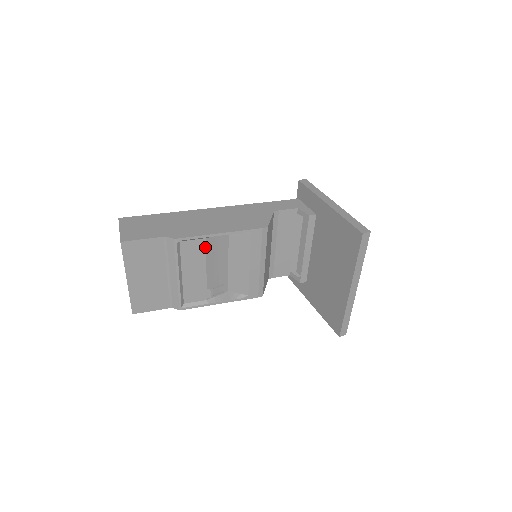
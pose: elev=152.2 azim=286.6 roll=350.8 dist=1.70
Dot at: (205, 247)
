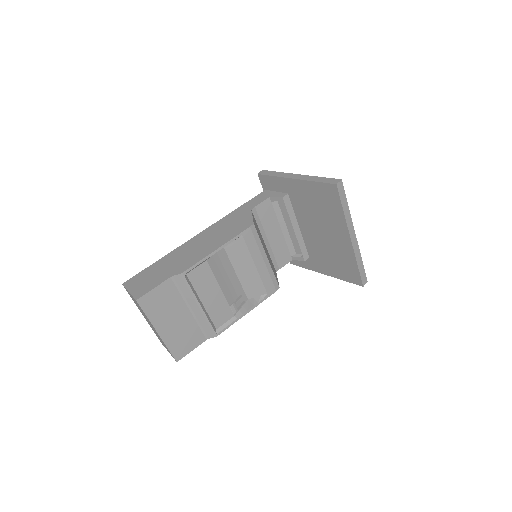
Dot at: (210, 268)
